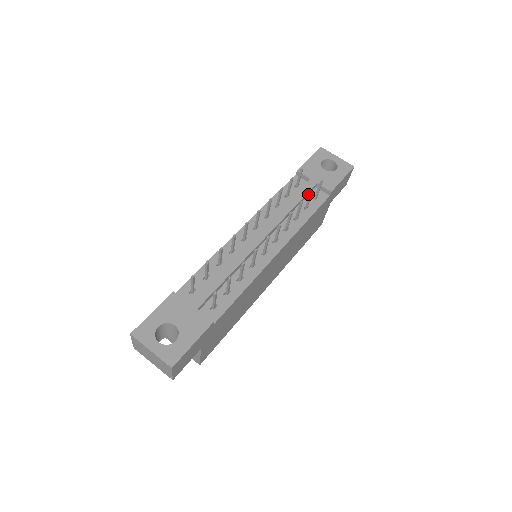
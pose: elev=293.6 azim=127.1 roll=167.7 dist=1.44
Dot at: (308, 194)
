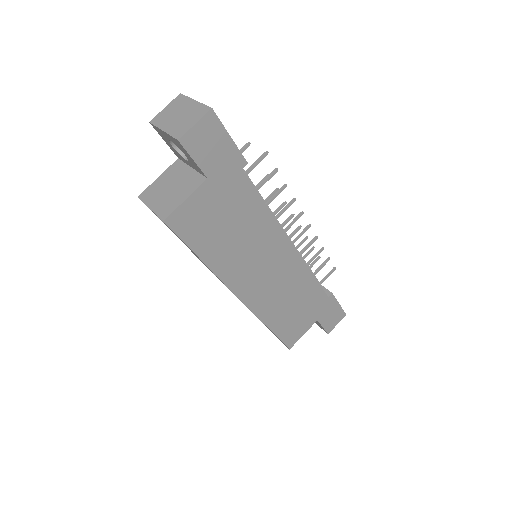
Dot at: occluded
